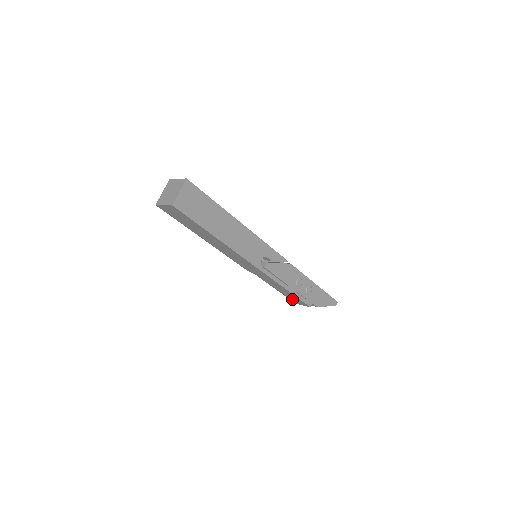
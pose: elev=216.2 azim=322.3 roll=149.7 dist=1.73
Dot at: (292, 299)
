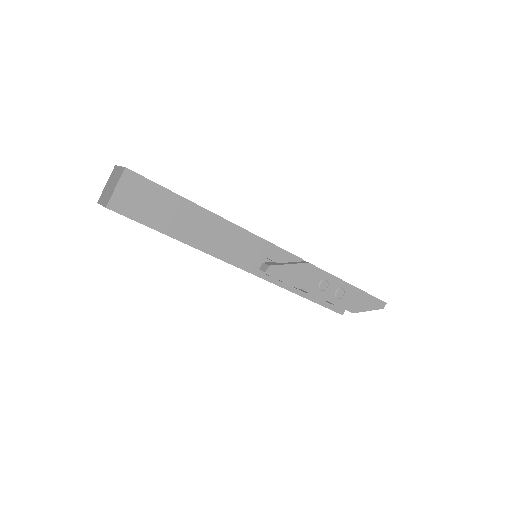
Dot at: occluded
